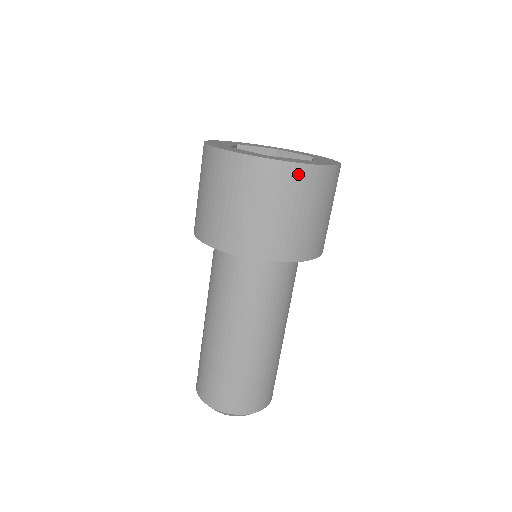
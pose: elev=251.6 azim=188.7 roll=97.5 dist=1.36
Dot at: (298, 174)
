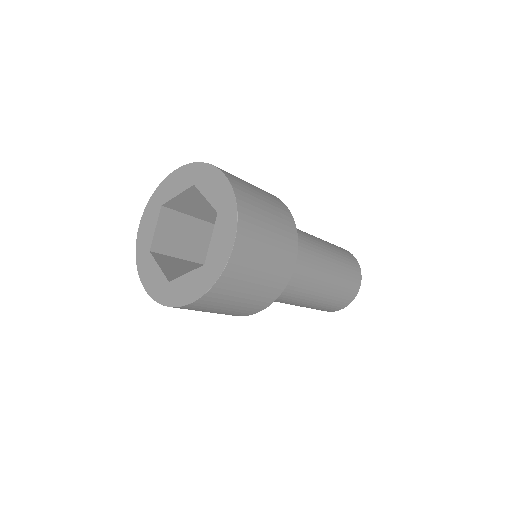
Dot at: (240, 251)
